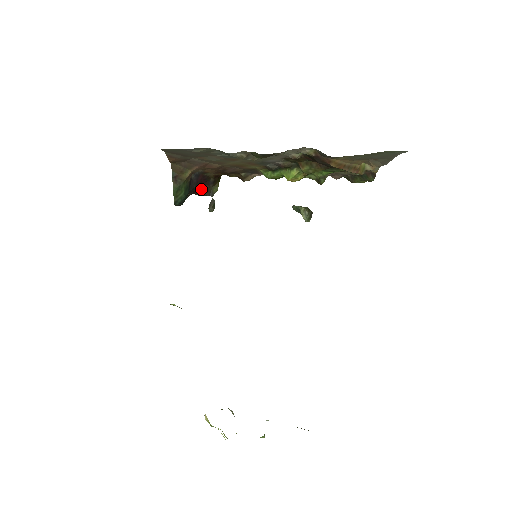
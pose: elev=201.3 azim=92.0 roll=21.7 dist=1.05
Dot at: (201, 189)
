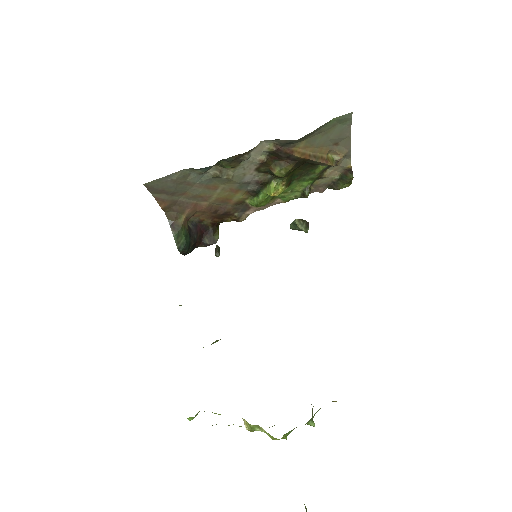
Dot at: (203, 239)
